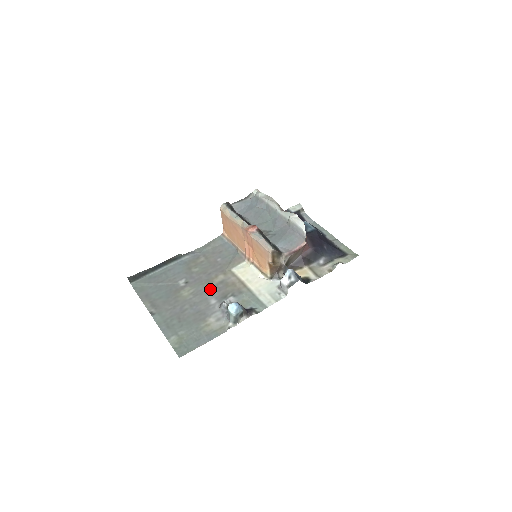
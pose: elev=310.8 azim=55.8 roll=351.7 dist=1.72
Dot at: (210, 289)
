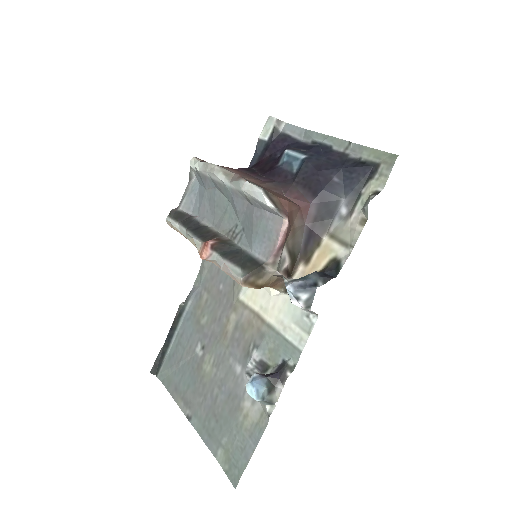
Dot at: (228, 348)
